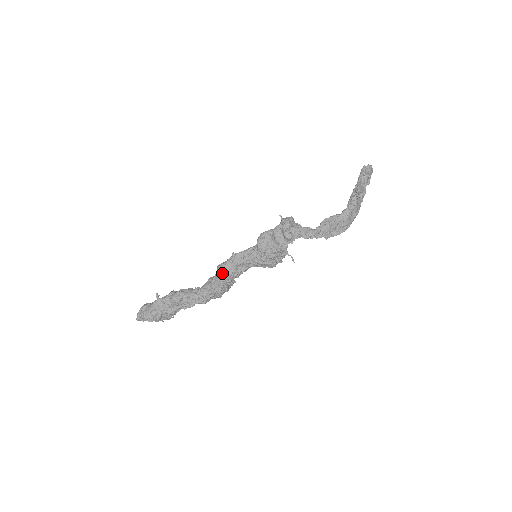
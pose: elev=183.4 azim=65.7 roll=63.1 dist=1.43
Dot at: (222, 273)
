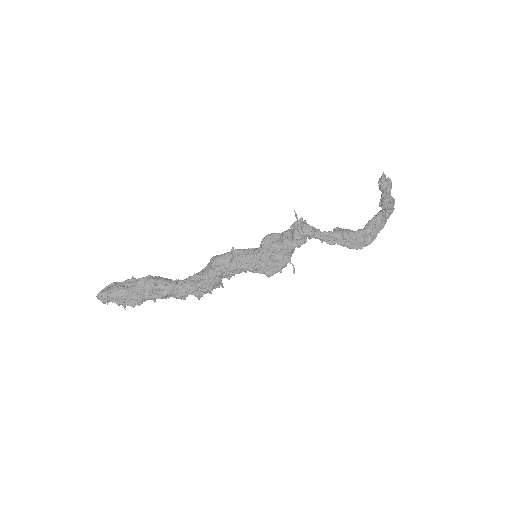
Dot at: (214, 263)
